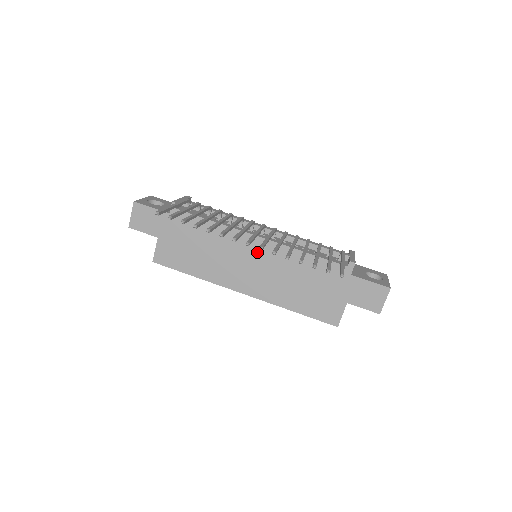
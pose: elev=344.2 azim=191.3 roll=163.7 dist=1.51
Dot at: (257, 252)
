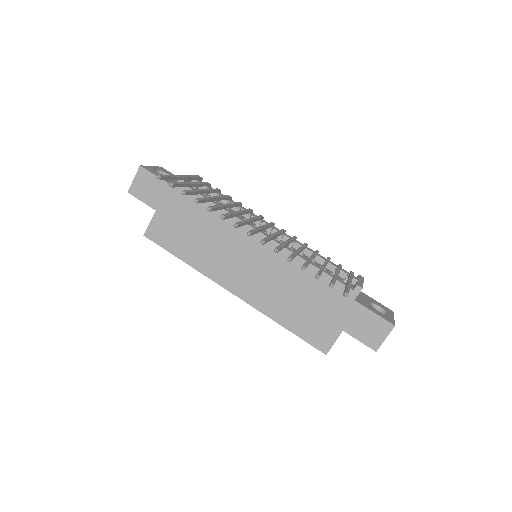
Dot at: (258, 251)
